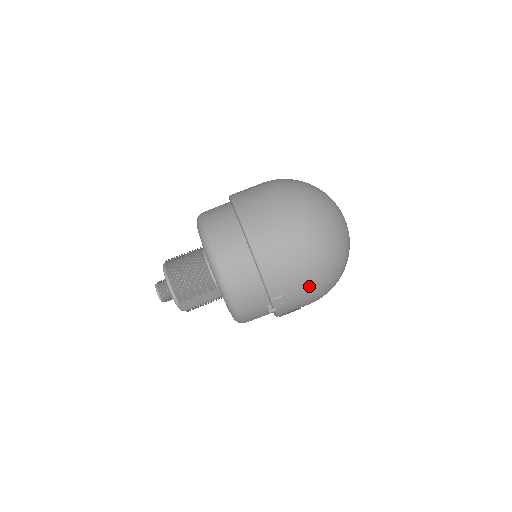
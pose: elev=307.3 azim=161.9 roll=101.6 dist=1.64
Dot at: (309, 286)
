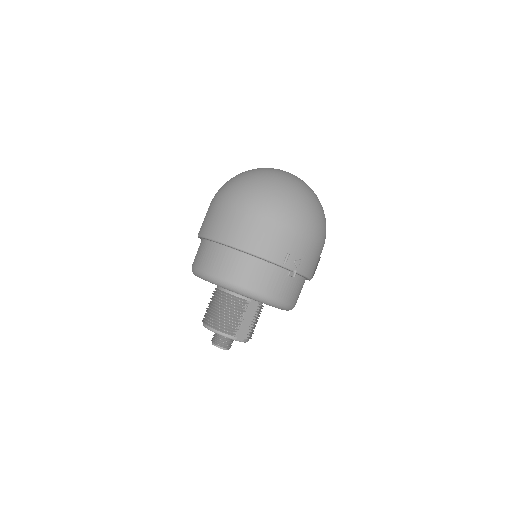
Dot at: (298, 231)
